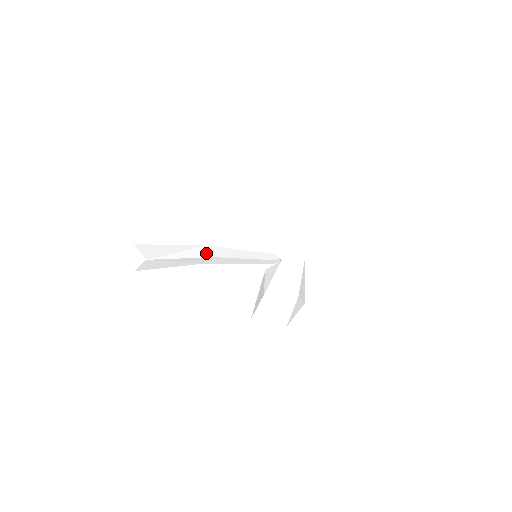
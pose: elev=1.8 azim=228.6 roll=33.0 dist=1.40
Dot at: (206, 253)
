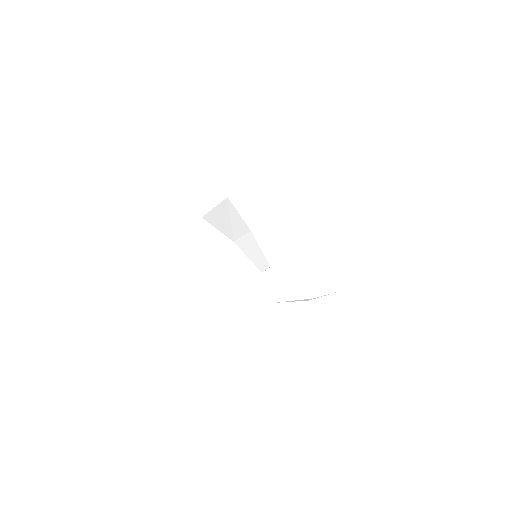
Dot at: occluded
